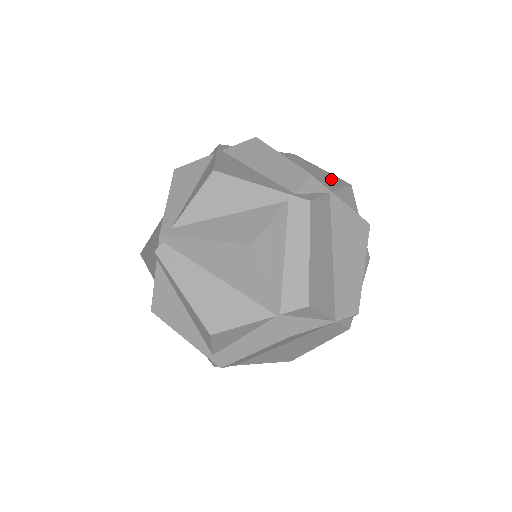
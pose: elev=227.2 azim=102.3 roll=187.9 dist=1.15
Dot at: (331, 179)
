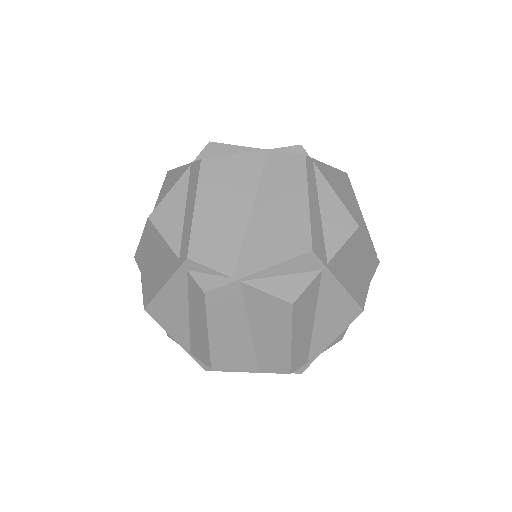
Dot at: occluded
